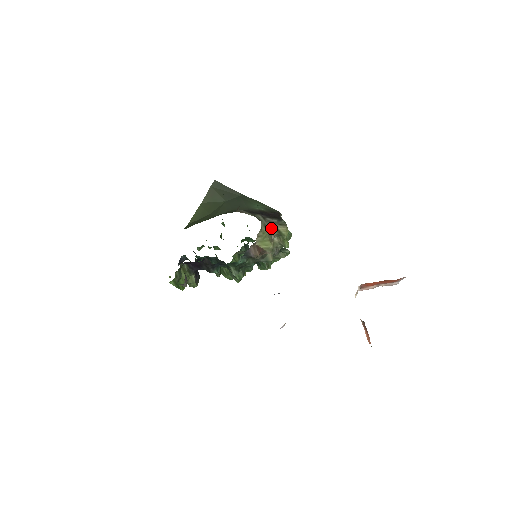
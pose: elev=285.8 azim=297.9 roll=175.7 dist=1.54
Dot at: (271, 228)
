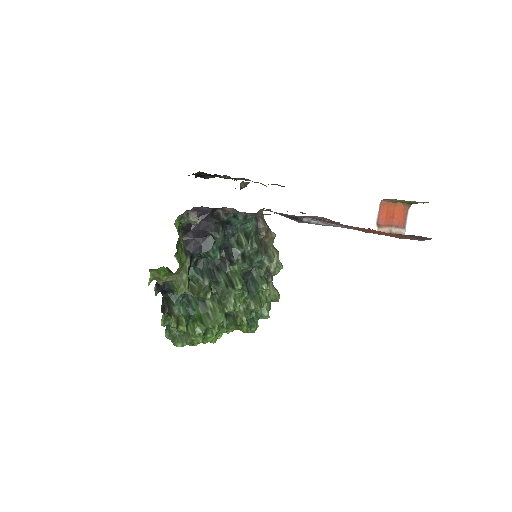
Dot at: occluded
